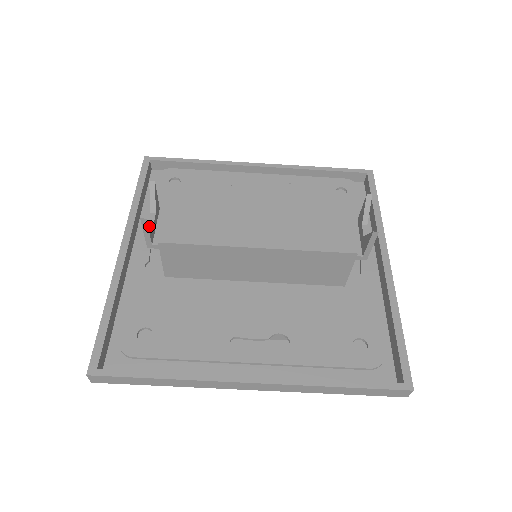
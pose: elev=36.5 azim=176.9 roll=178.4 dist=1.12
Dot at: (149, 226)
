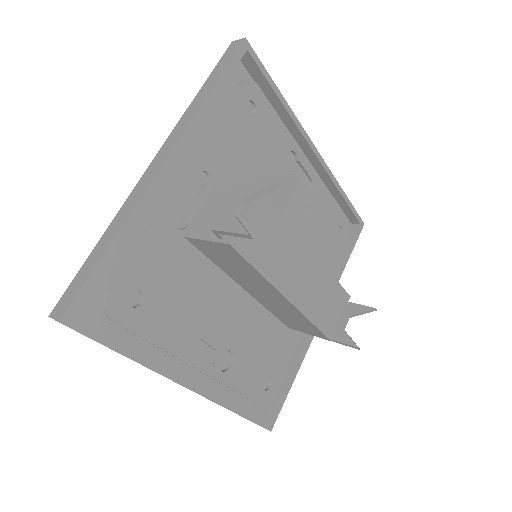
Dot at: (241, 232)
